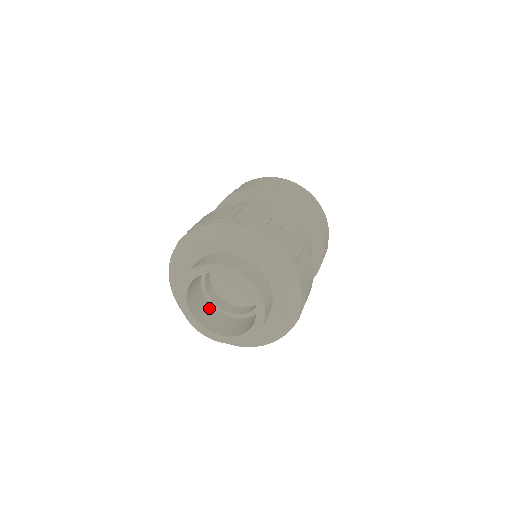
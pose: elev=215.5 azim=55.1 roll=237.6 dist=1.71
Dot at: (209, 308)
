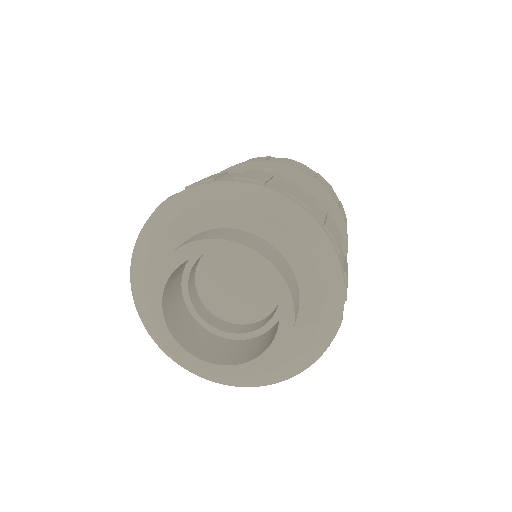
Dot at: (201, 331)
